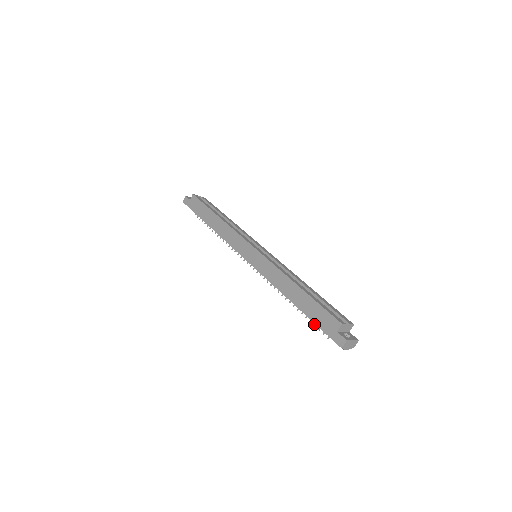
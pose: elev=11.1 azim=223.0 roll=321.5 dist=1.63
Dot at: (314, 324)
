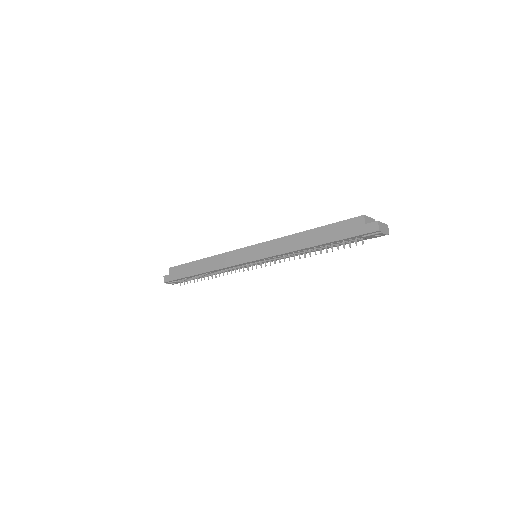
Dot at: (343, 247)
